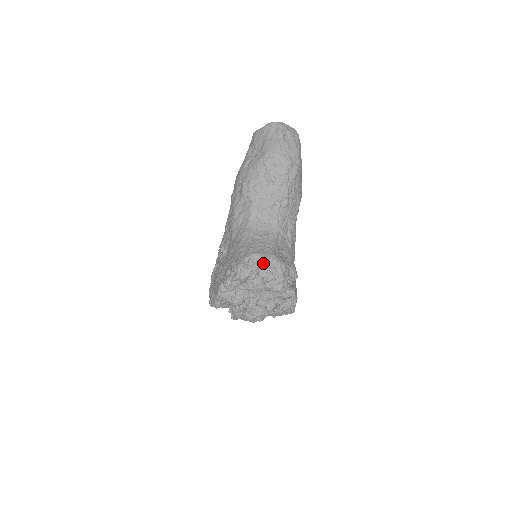
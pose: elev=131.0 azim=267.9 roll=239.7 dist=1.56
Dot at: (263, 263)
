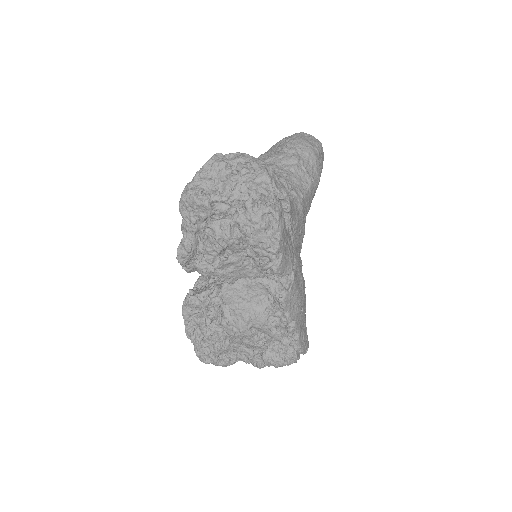
Dot at: (245, 156)
